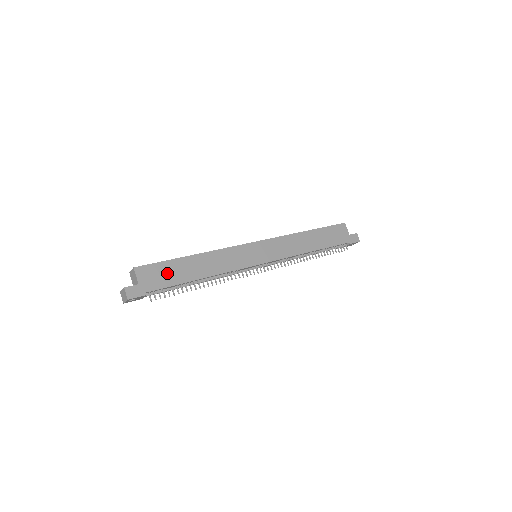
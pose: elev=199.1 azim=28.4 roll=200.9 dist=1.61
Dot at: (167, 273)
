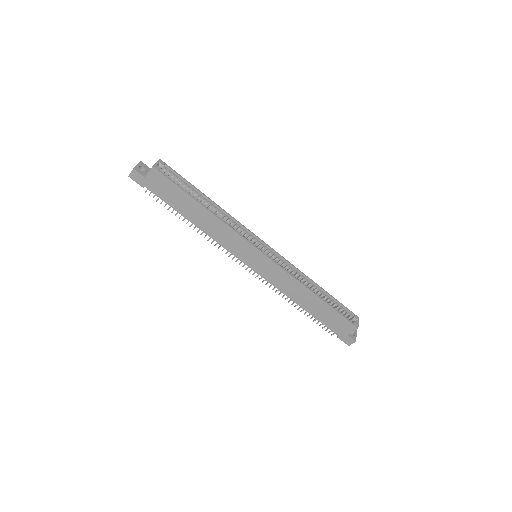
Dot at: (172, 194)
